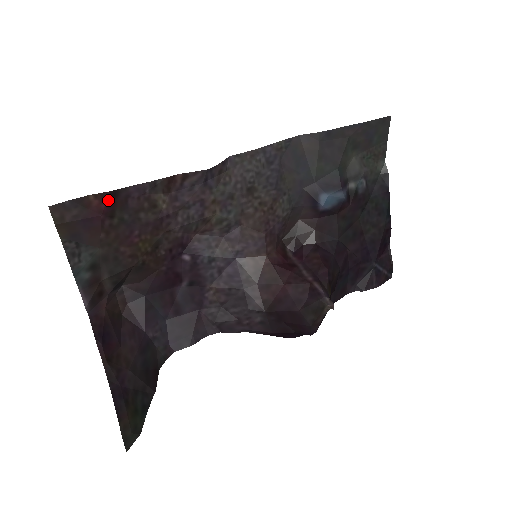
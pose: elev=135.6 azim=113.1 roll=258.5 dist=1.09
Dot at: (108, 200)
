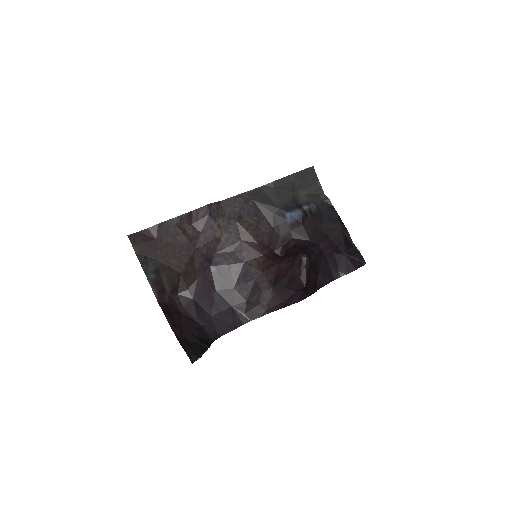
Dot at: (158, 229)
